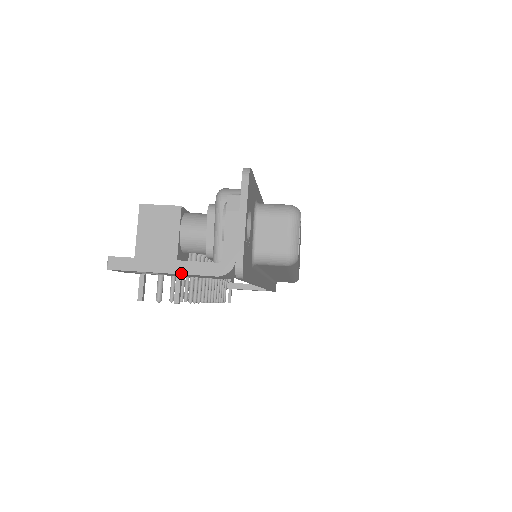
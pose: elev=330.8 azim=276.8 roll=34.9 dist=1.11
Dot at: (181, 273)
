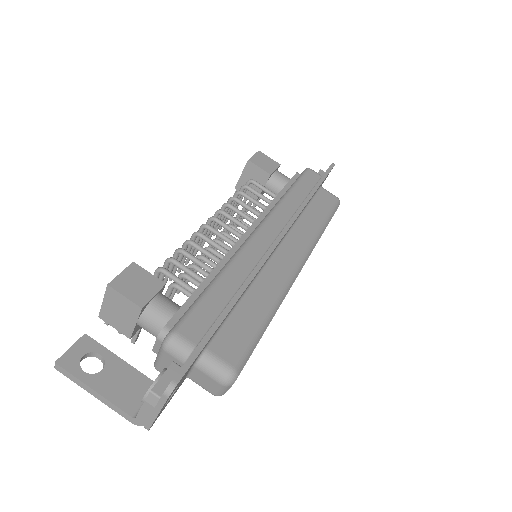
Dot at: (105, 404)
